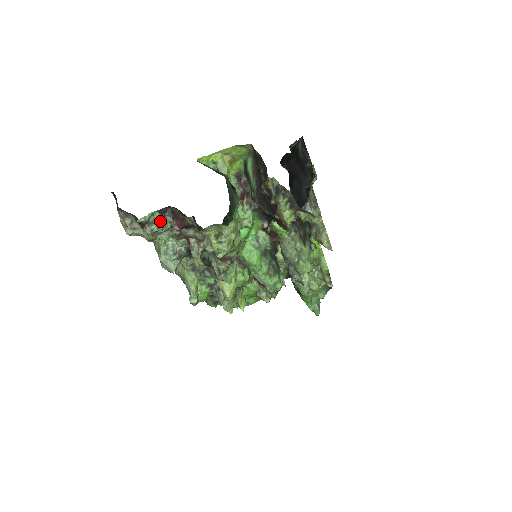
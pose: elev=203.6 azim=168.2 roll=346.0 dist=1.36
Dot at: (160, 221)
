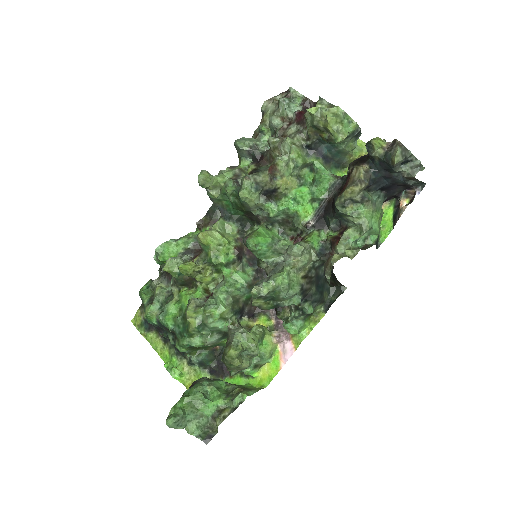
Dot at: (295, 105)
